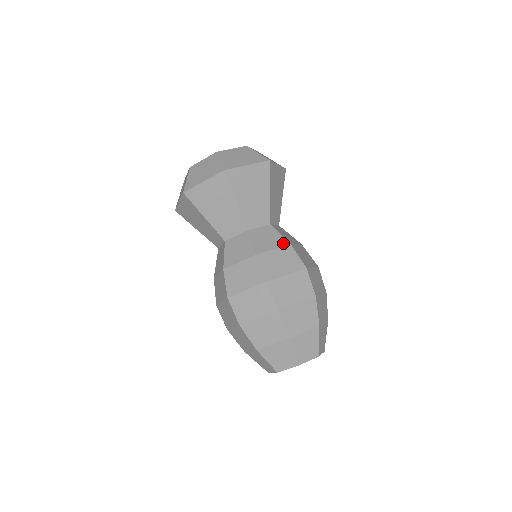
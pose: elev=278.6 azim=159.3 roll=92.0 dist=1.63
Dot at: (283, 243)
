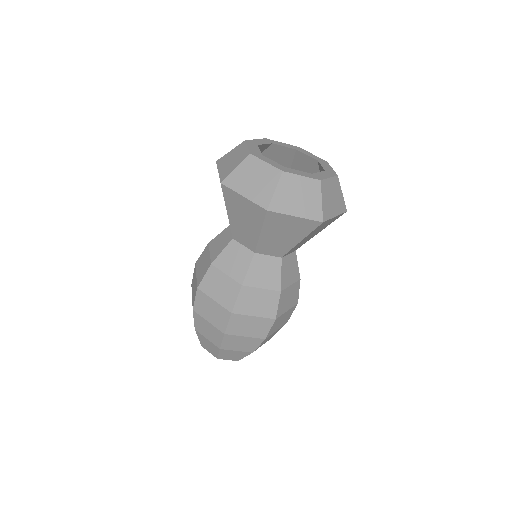
Dot at: (297, 278)
